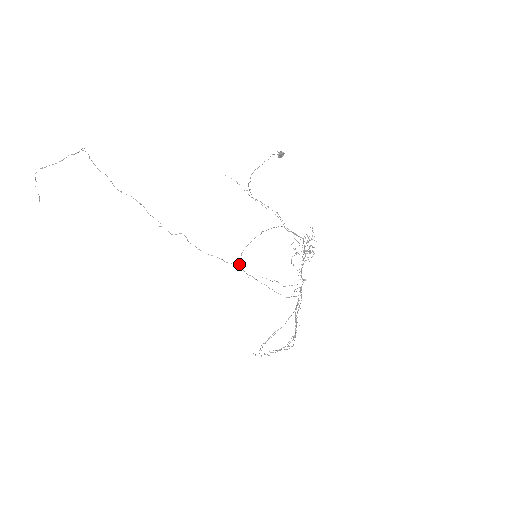
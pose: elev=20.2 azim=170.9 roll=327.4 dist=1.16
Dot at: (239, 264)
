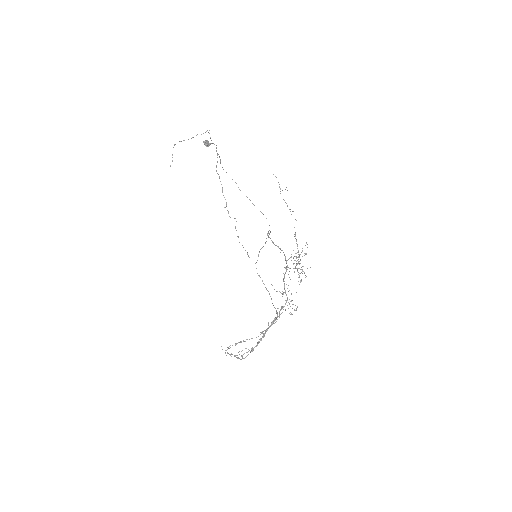
Dot at: (256, 262)
